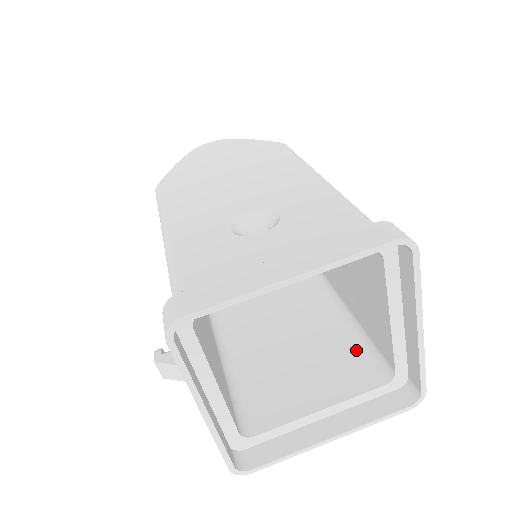
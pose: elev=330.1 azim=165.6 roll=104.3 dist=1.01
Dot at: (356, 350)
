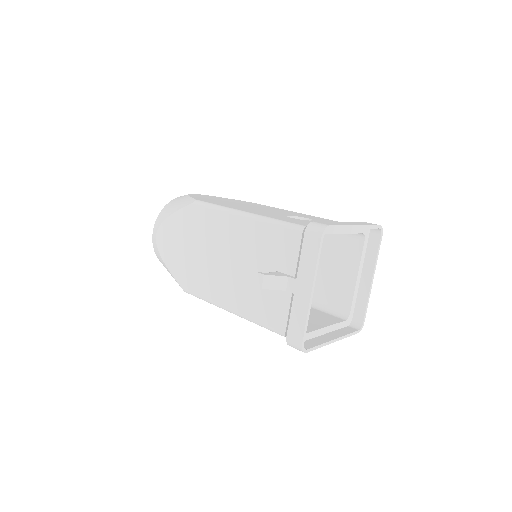
Dot at: (319, 311)
